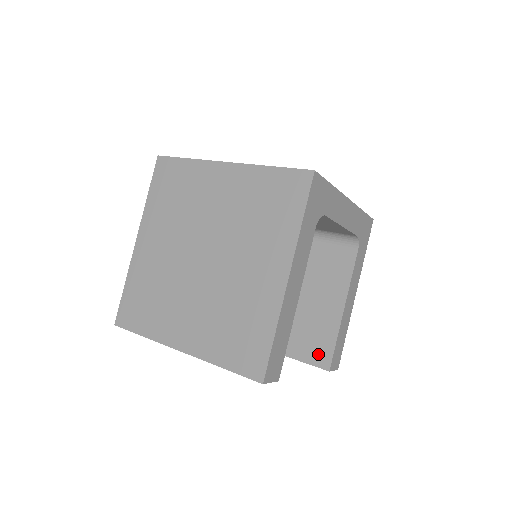
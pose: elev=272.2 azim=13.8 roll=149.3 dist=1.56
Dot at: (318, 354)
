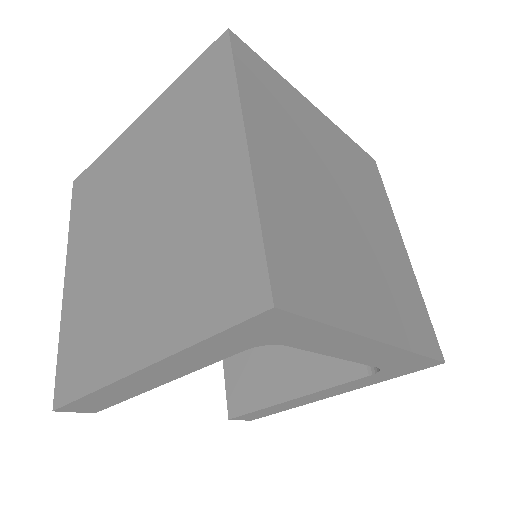
Dot at: (238, 395)
